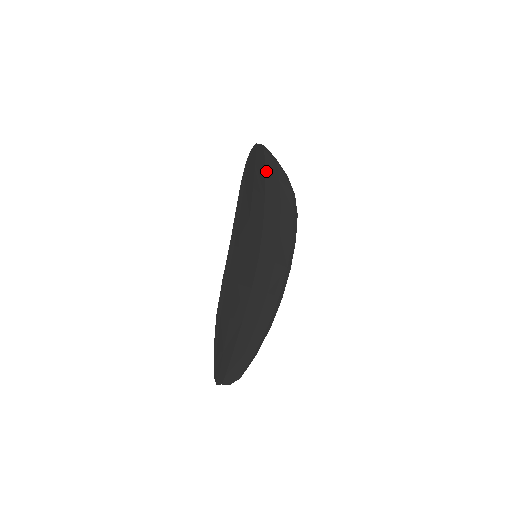
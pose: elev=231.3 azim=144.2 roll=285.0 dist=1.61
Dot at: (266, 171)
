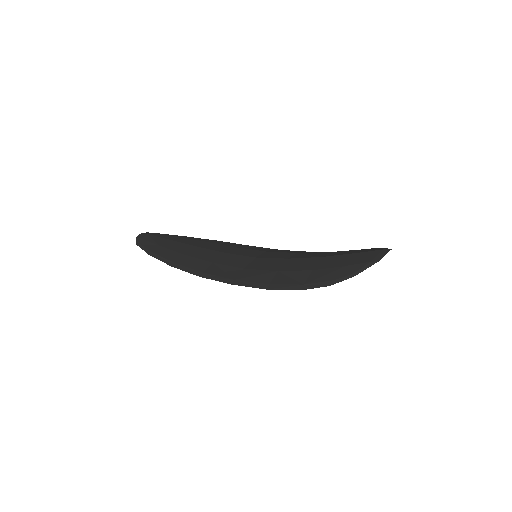
Dot at: occluded
